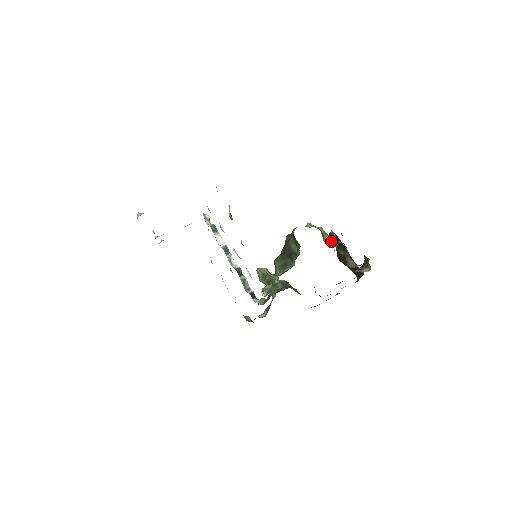
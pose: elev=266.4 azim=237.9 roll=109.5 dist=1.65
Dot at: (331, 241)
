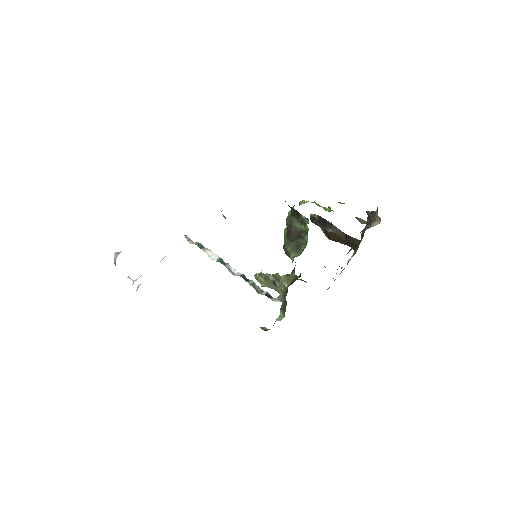
Dot at: (330, 210)
